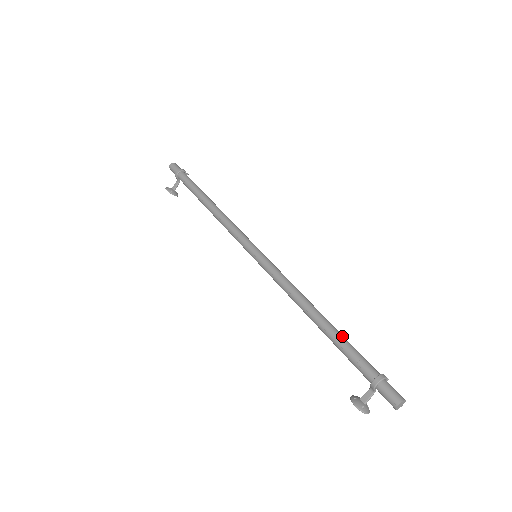
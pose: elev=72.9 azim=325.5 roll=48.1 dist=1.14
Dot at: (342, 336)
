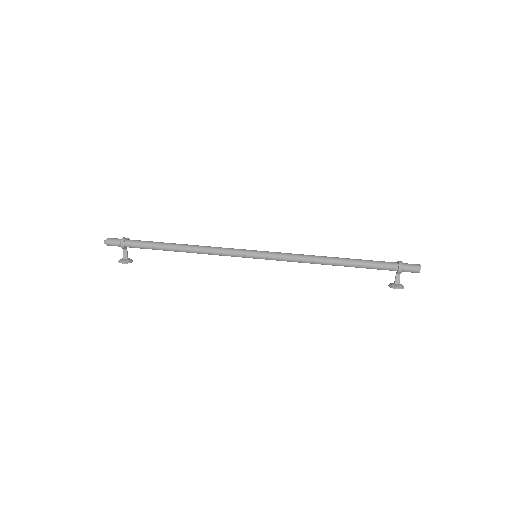
Dot at: (360, 260)
